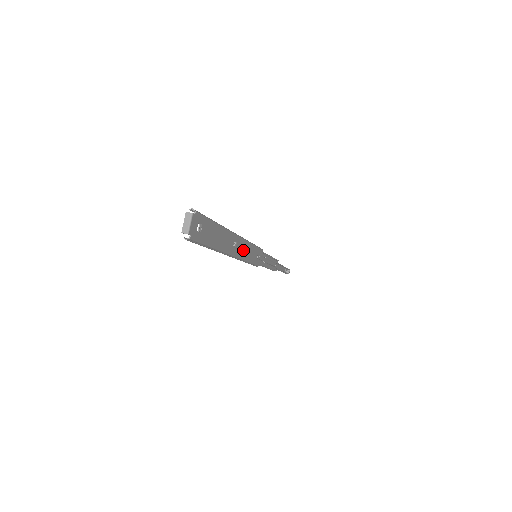
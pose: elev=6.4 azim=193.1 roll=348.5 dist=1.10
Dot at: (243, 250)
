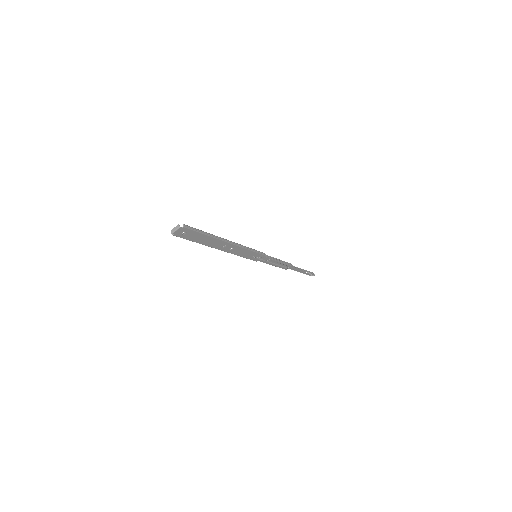
Dot at: (235, 250)
